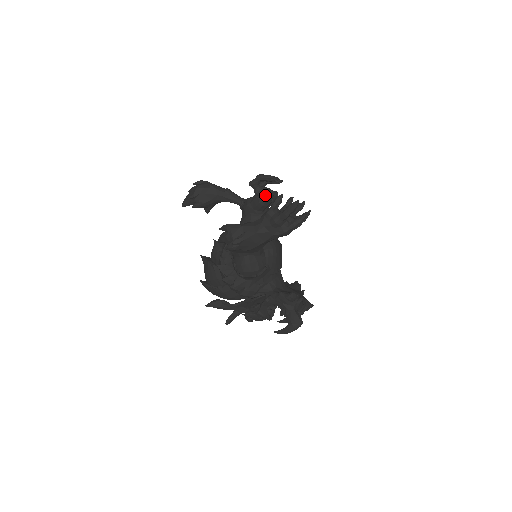
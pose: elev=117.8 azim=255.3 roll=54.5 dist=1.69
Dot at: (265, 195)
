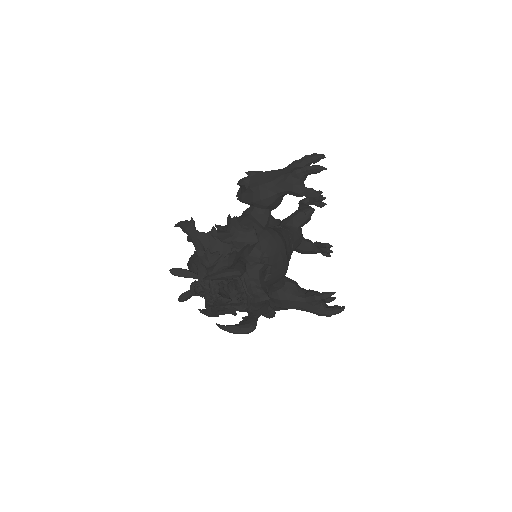
Dot at: (305, 208)
